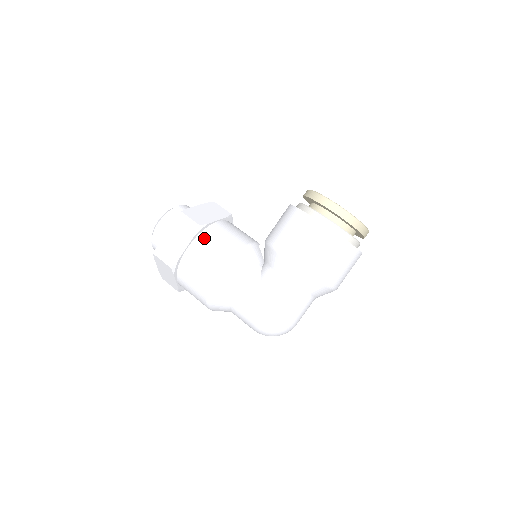
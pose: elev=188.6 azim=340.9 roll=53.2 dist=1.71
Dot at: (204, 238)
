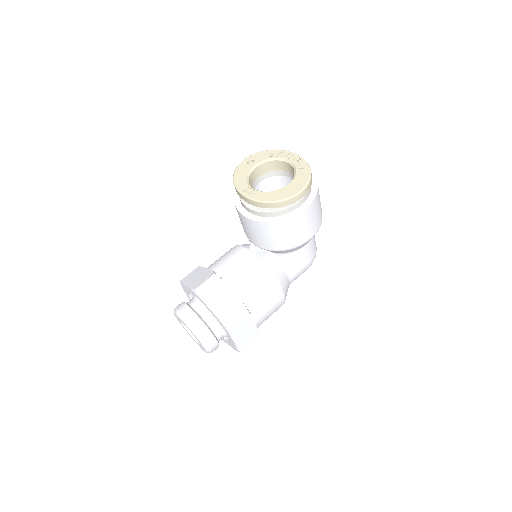
Dot at: (254, 307)
